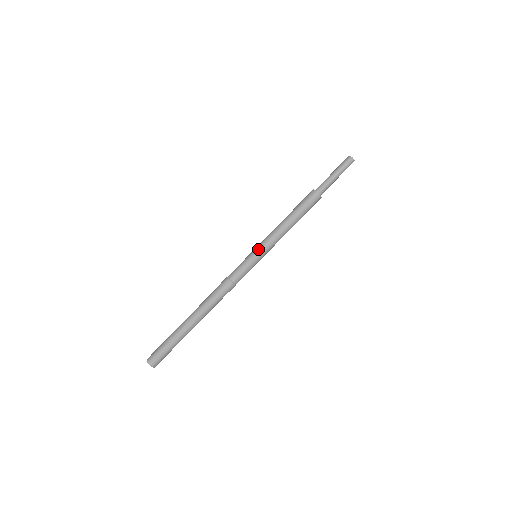
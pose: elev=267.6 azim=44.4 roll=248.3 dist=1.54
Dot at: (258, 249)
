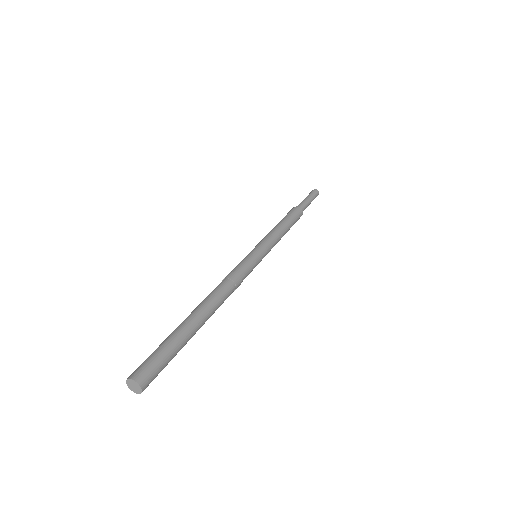
Dot at: (259, 246)
